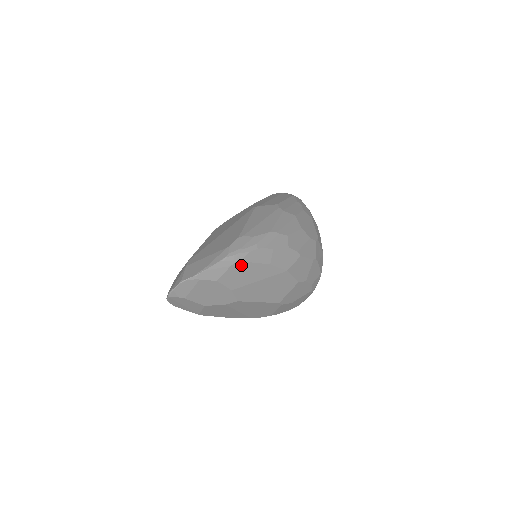
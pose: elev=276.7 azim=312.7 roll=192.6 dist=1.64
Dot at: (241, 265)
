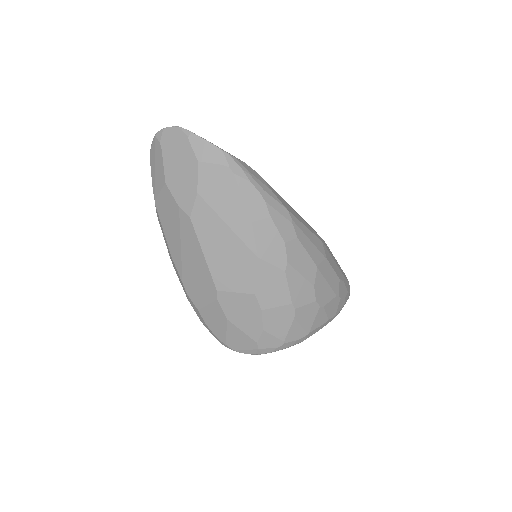
Dot at: (230, 179)
